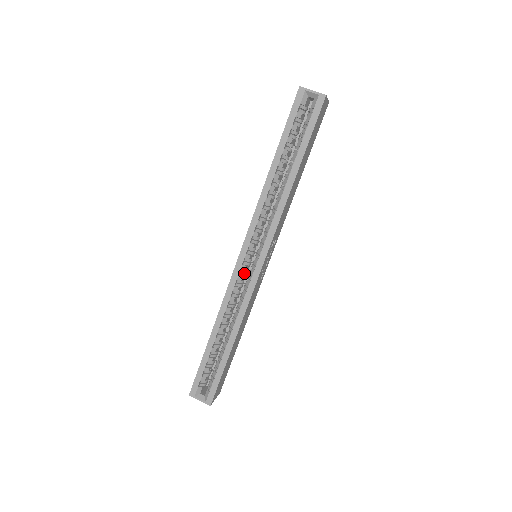
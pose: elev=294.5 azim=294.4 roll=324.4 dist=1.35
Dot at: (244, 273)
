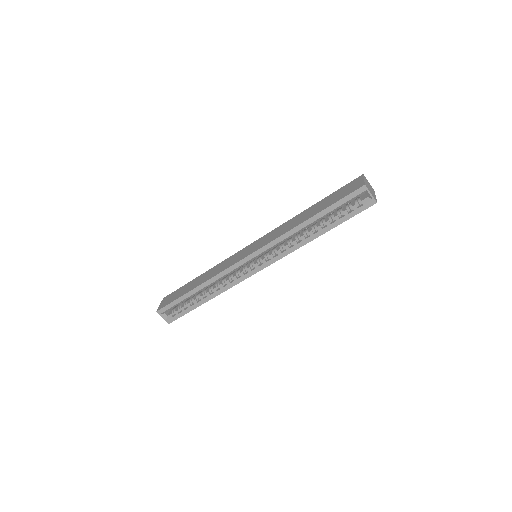
Dot at: (242, 266)
